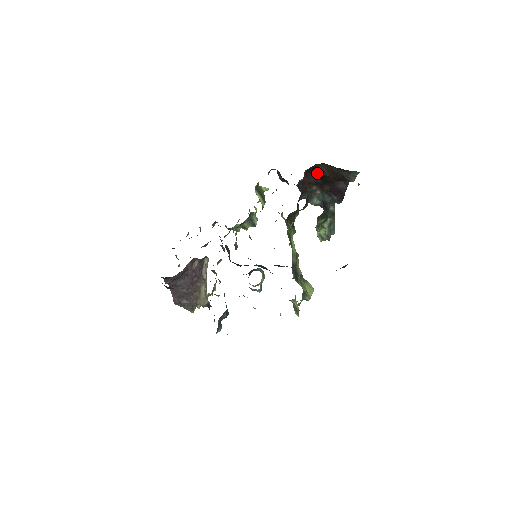
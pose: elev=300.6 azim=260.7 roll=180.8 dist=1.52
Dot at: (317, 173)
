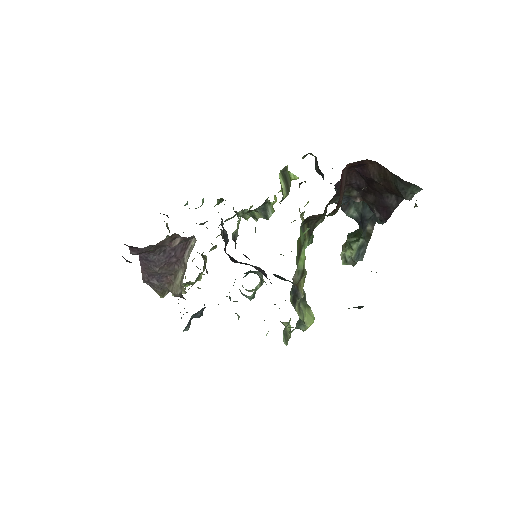
Dot at: (363, 173)
